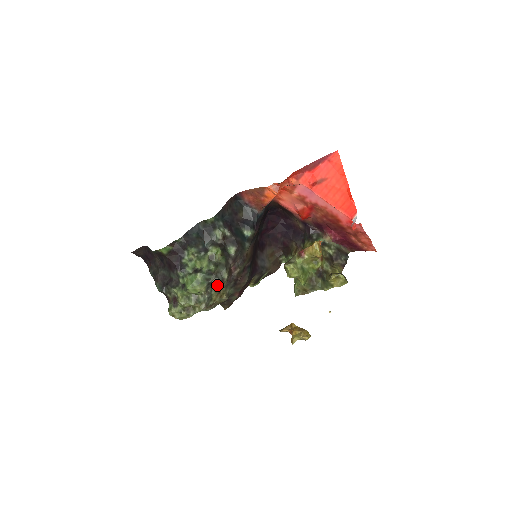
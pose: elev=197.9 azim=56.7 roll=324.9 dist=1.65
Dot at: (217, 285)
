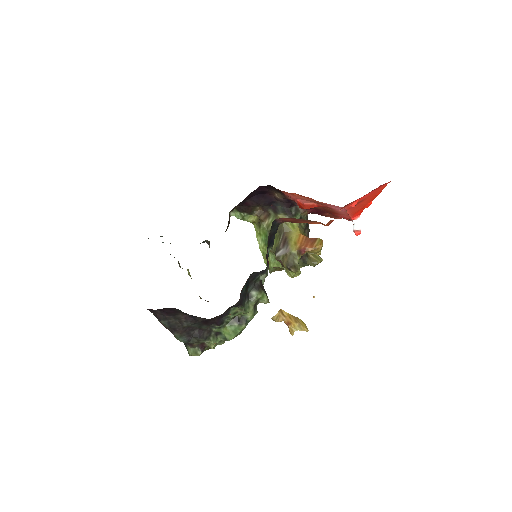
Dot at: occluded
